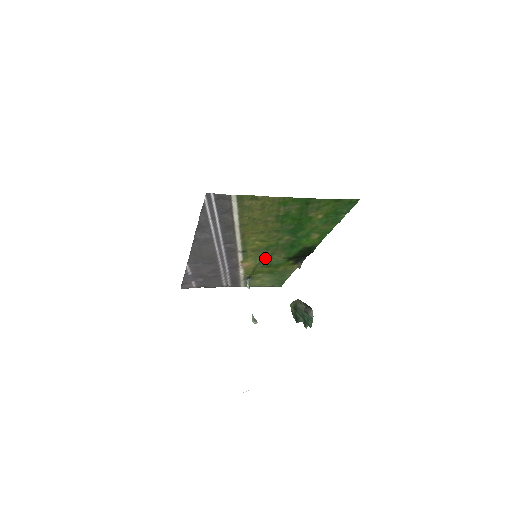
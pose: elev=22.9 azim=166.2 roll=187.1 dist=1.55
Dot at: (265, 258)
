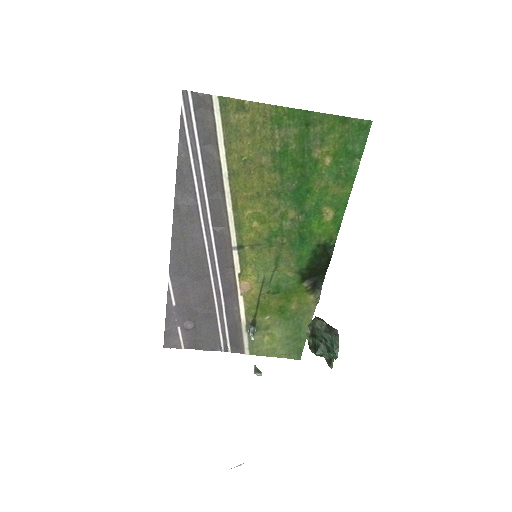
Dot at: (269, 270)
